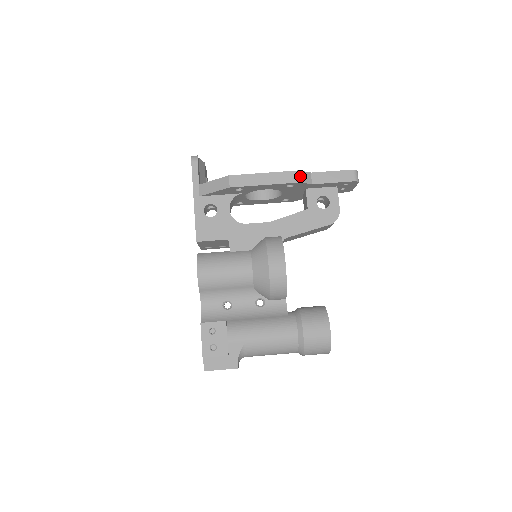
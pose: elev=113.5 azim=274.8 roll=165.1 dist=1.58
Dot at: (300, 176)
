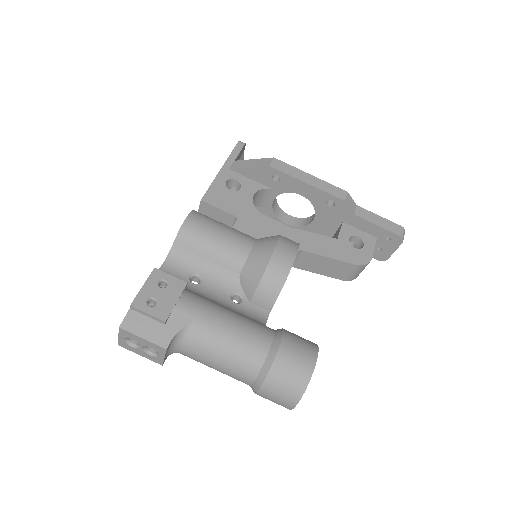
Dot at: (347, 197)
